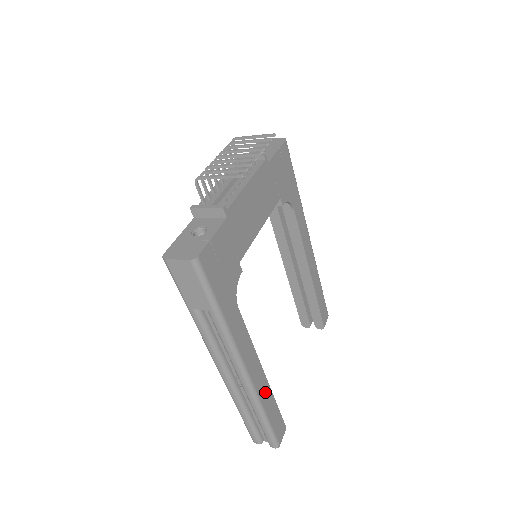
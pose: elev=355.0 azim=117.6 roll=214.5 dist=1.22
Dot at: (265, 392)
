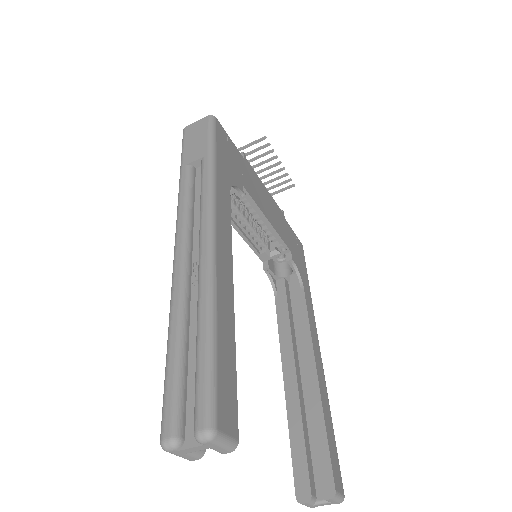
Dot at: (226, 303)
